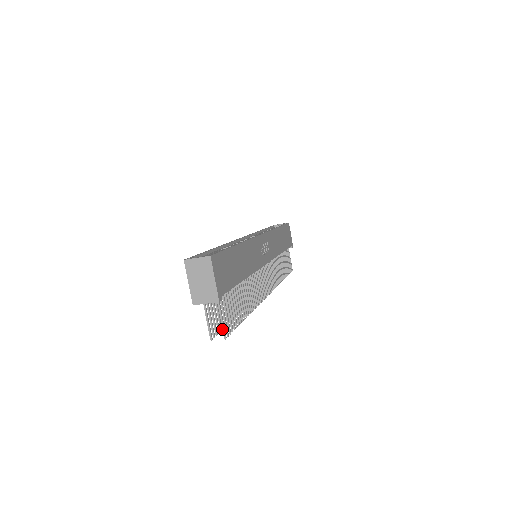
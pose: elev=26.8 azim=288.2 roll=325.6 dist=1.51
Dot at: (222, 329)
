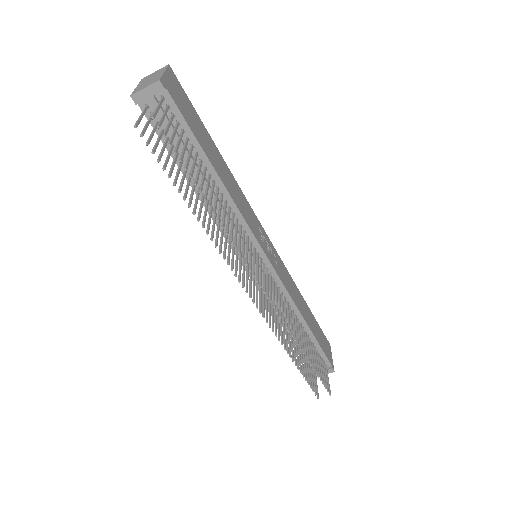
Dot at: (153, 113)
